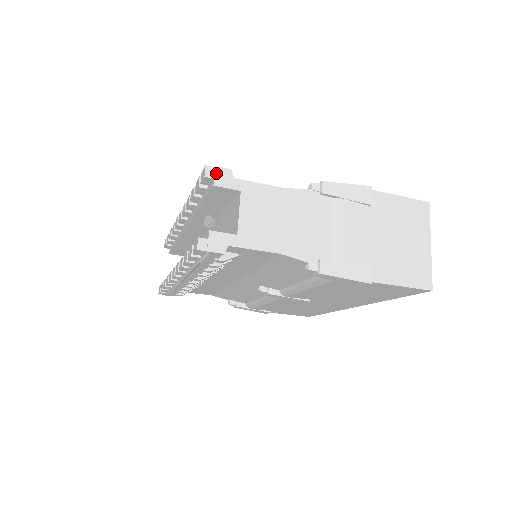
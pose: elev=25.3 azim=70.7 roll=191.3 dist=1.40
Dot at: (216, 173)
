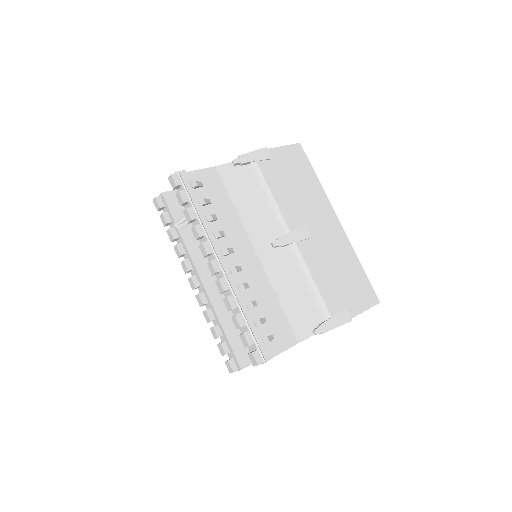
Dot at: occluded
